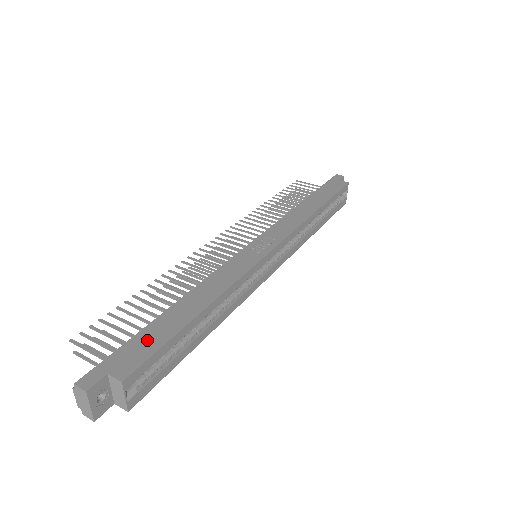
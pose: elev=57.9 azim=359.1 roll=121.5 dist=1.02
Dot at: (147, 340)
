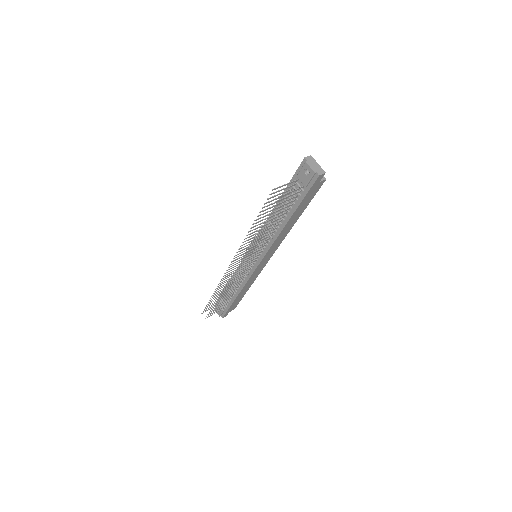
Dot at: occluded
